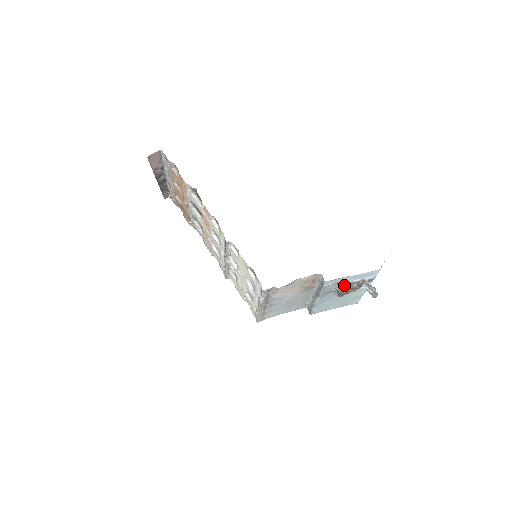
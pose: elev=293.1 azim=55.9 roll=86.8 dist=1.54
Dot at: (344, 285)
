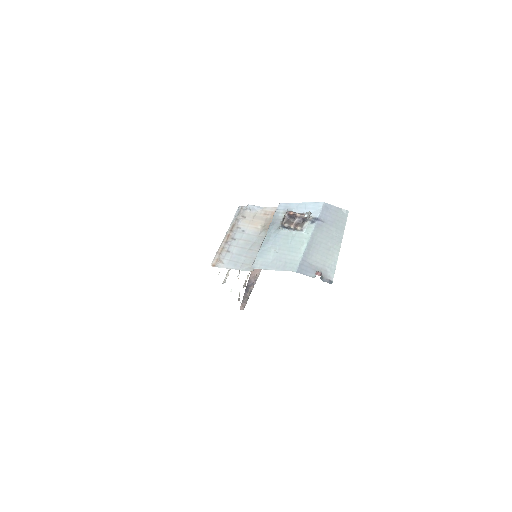
Dot at: (291, 212)
